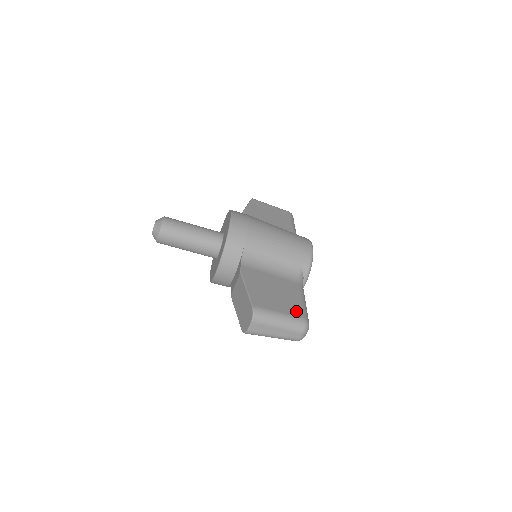
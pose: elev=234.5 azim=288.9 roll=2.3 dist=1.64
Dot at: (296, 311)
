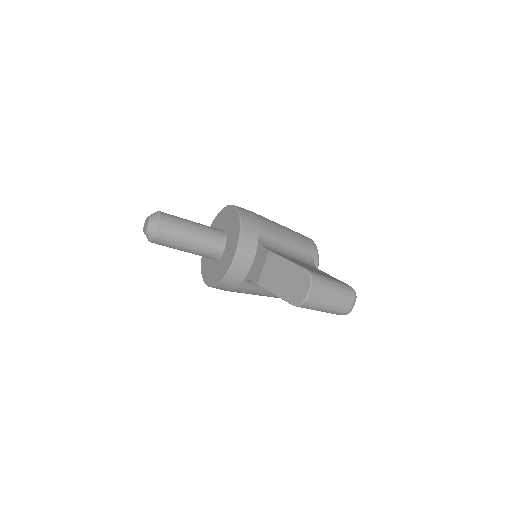
Dot at: occluded
